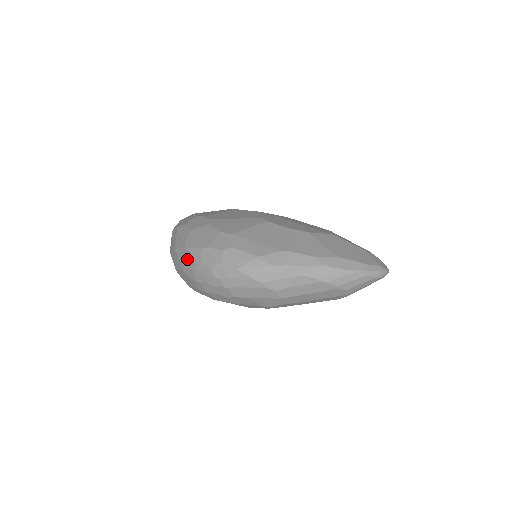
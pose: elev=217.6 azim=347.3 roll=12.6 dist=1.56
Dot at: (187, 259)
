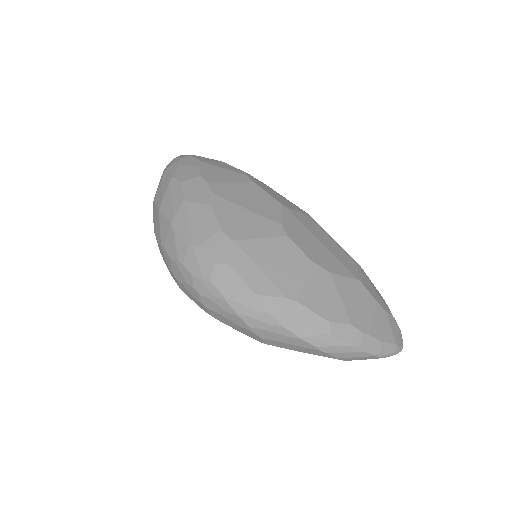
Dot at: (169, 241)
